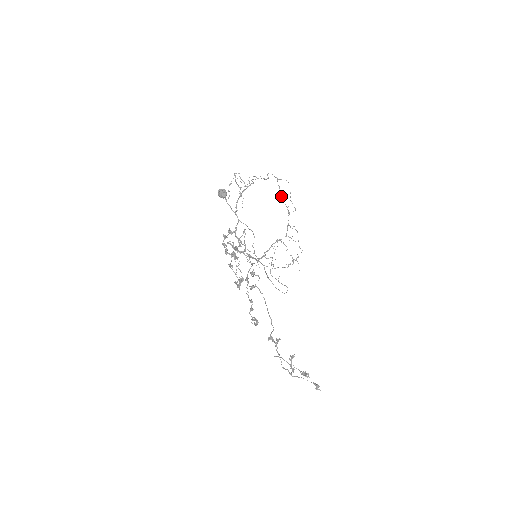
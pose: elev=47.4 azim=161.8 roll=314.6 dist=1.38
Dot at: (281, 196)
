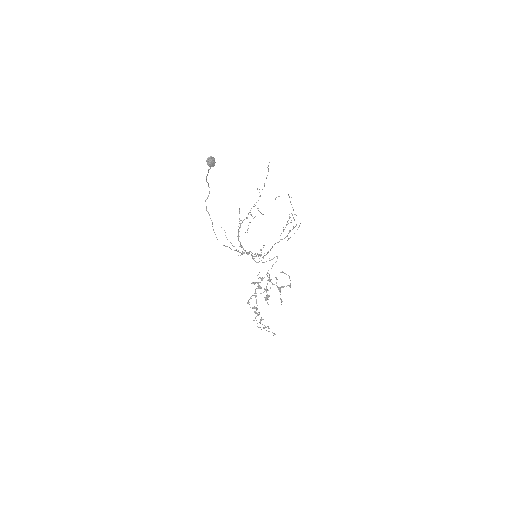
Dot at: (264, 186)
